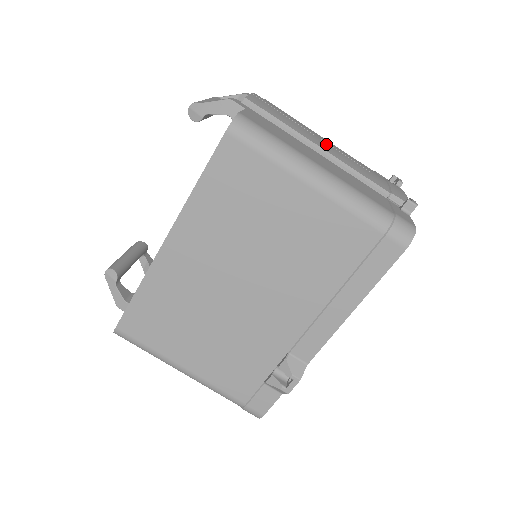
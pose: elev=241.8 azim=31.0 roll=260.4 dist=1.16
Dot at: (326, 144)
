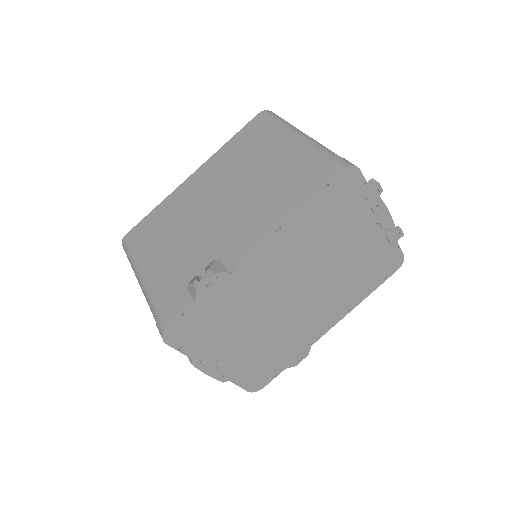
Dot at: occluded
